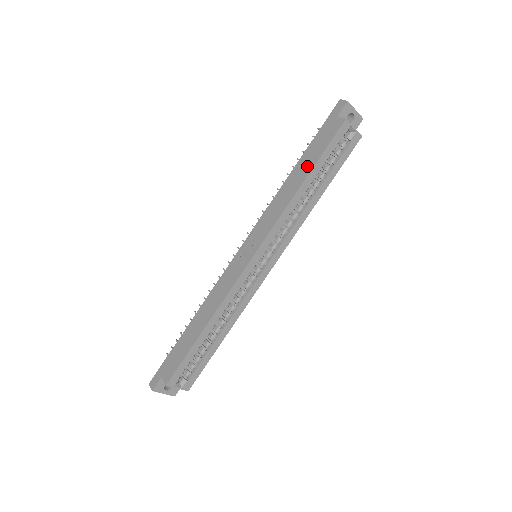
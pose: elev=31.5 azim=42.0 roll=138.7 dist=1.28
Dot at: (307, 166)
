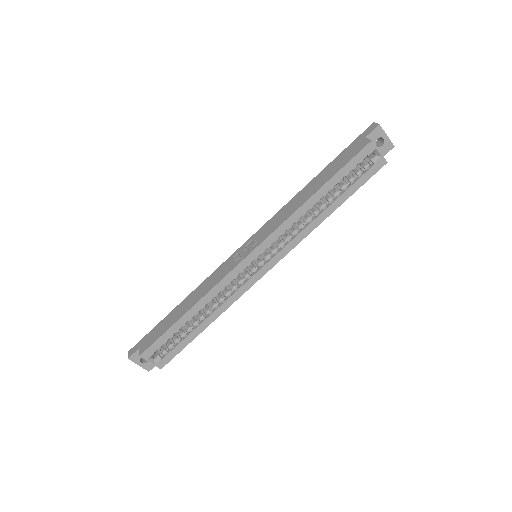
Dot at: (324, 179)
